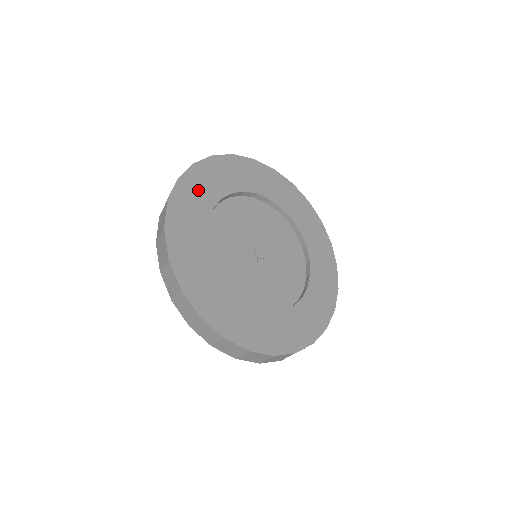
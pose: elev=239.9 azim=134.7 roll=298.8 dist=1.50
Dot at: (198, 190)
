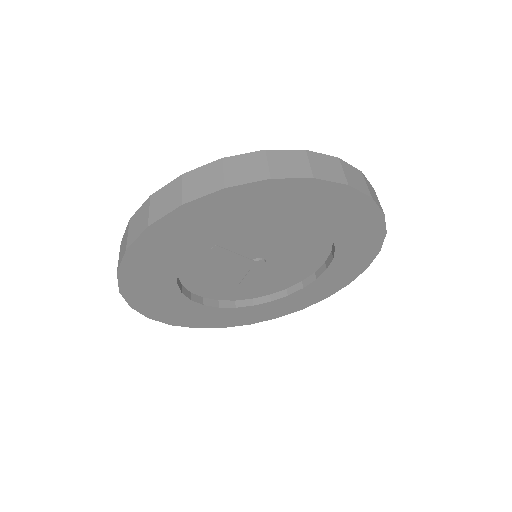
Dot at: (180, 233)
